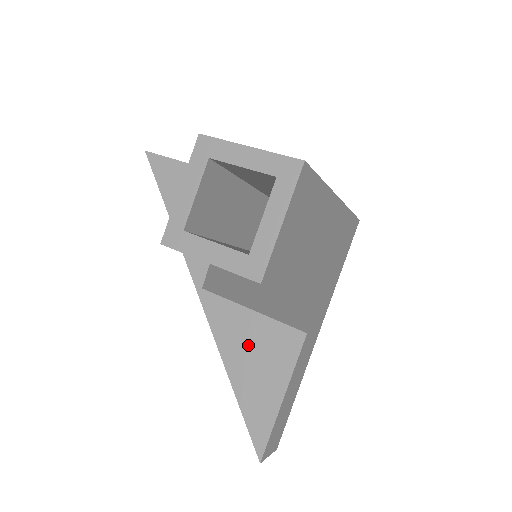
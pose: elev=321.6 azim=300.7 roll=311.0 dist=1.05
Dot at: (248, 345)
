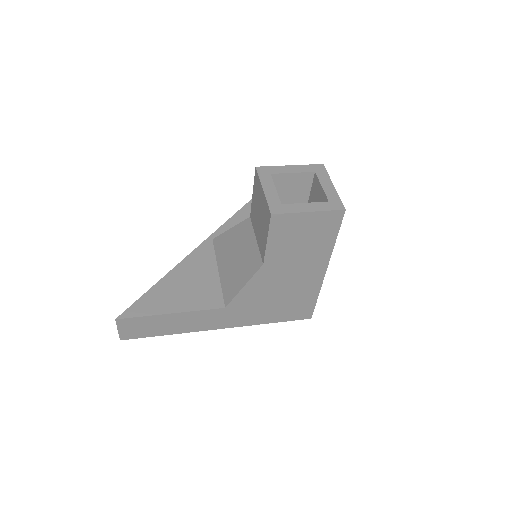
Dot at: (194, 278)
